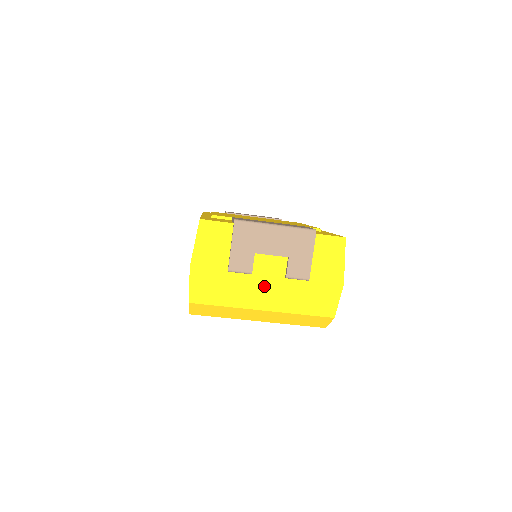
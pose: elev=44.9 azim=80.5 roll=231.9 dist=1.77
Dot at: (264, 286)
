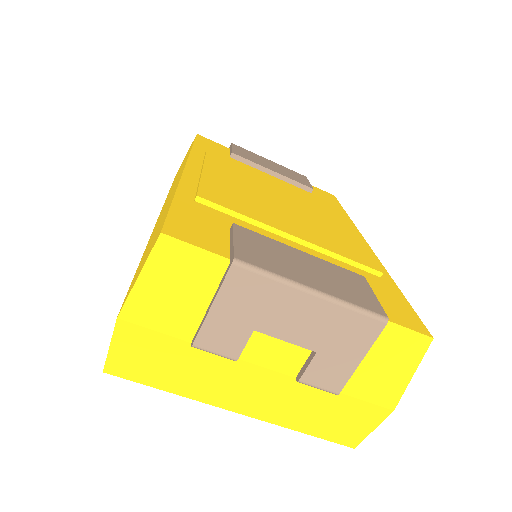
Dot at: (252, 380)
